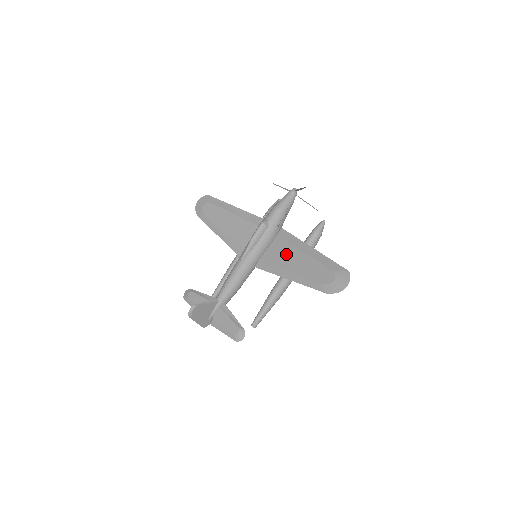
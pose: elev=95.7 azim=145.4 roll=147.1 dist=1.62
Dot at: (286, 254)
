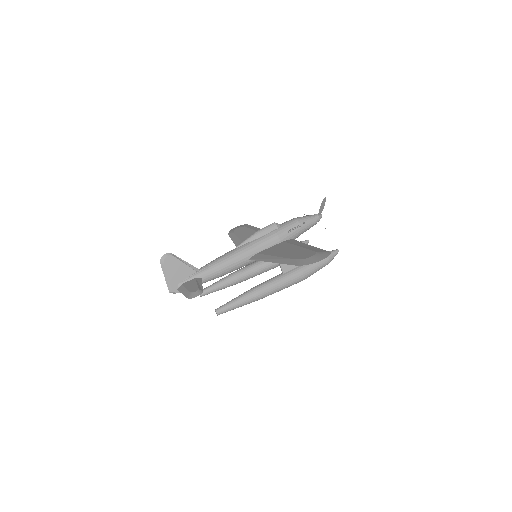
Dot at: (282, 248)
